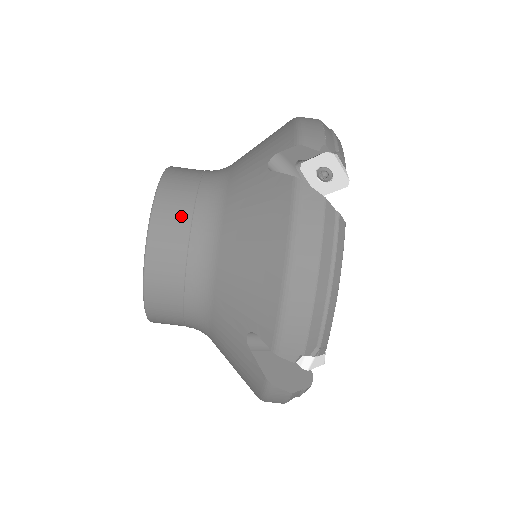
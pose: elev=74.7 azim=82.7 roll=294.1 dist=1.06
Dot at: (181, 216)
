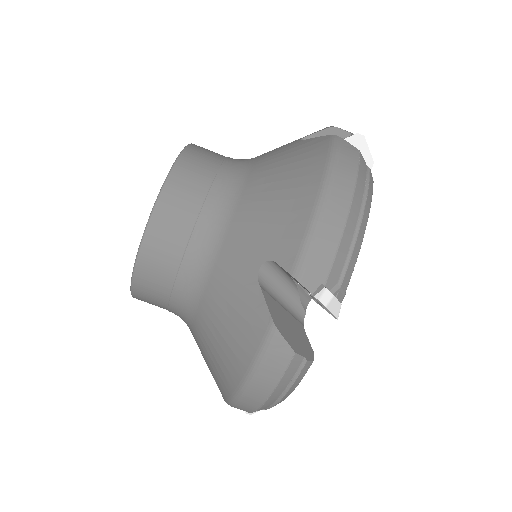
Dot at: (168, 264)
